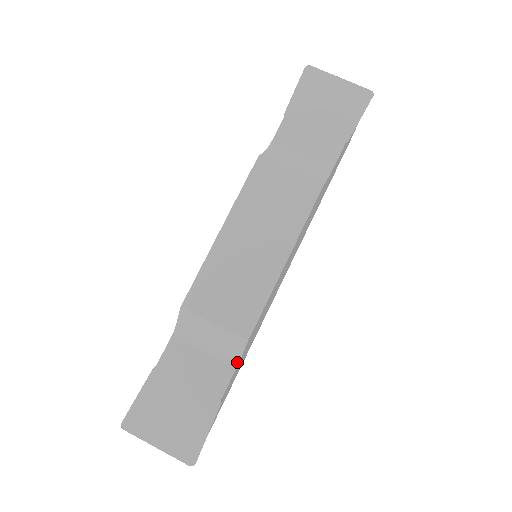
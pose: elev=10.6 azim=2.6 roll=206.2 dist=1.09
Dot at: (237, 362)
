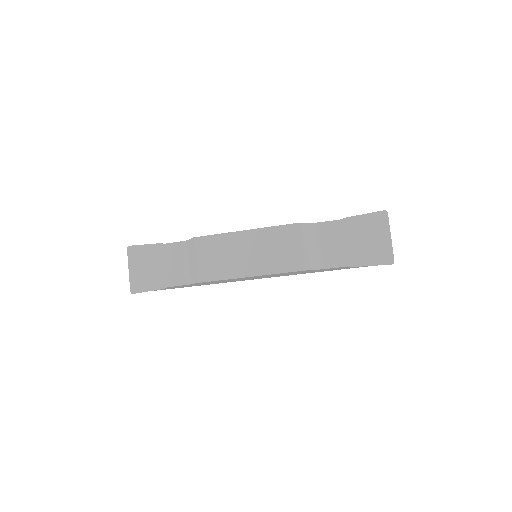
Dot at: (189, 283)
